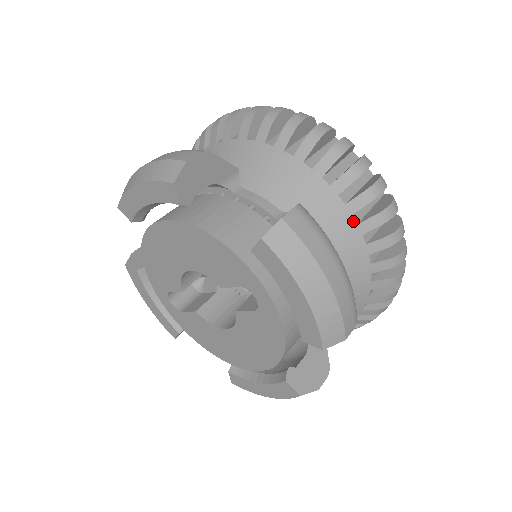
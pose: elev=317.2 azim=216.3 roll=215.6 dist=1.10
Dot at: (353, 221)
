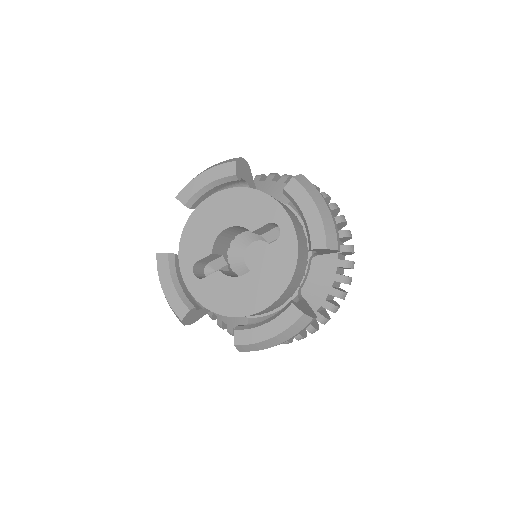
Dot at: occluded
